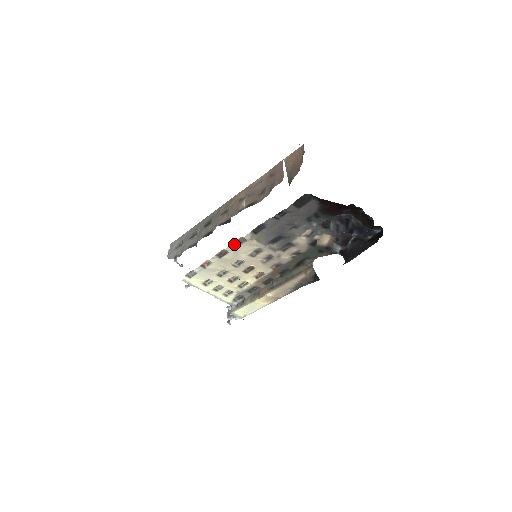
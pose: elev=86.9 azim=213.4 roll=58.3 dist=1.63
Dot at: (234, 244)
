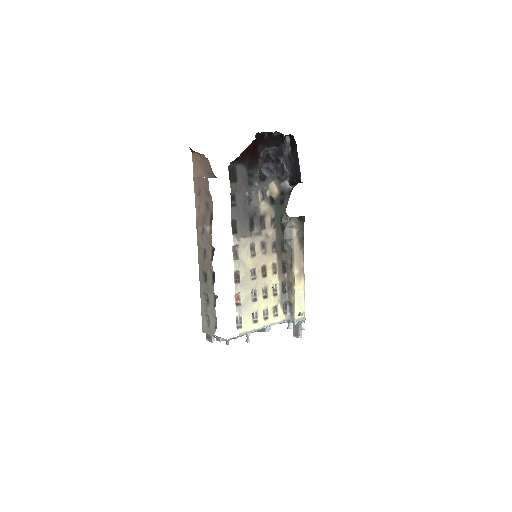
Dot at: (235, 258)
